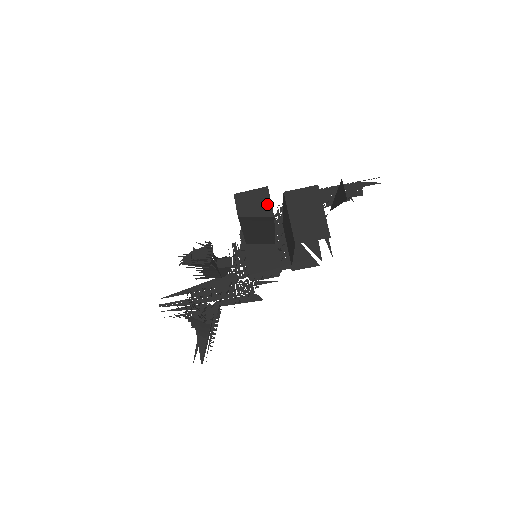
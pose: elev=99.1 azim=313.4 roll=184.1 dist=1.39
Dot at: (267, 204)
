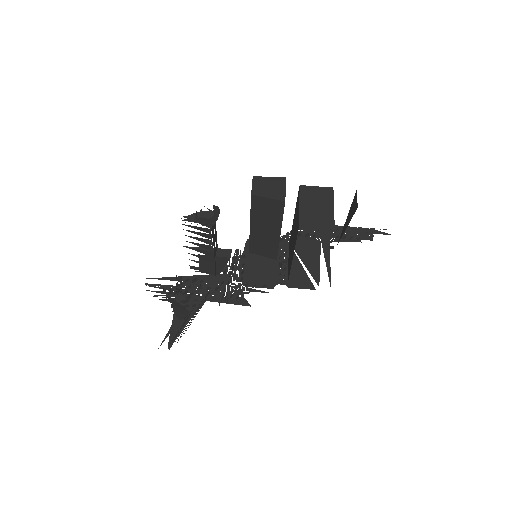
Dot at: (281, 190)
